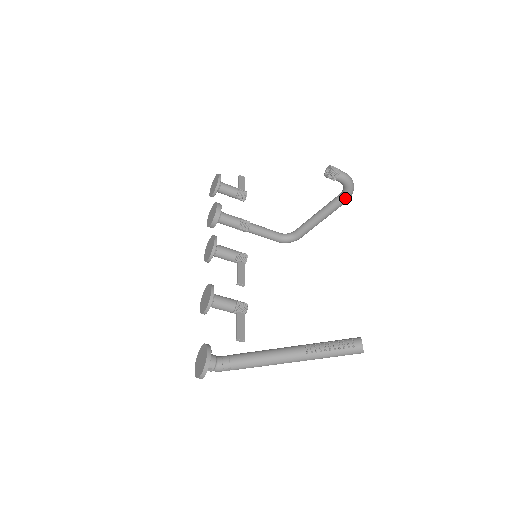
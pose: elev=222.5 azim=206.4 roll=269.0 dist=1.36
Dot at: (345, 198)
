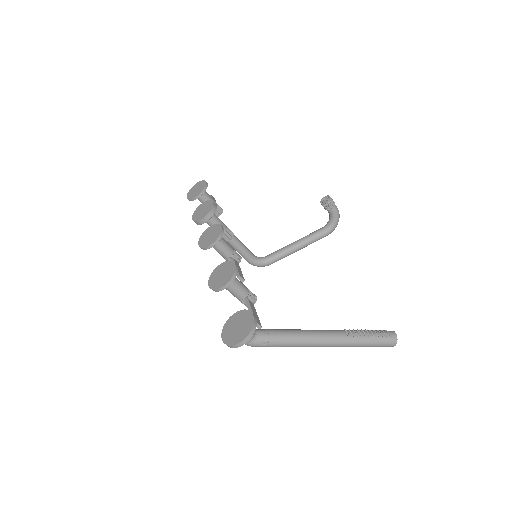
Dot at: (328, 231)
